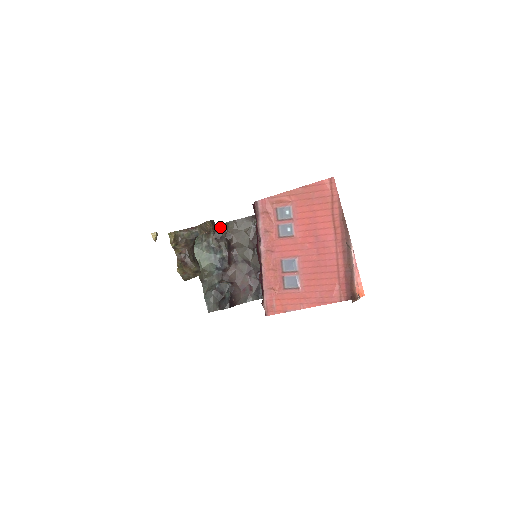
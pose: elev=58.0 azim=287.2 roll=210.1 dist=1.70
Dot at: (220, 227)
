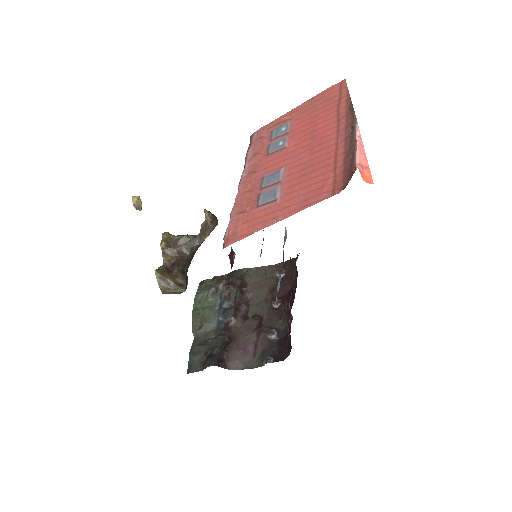
Dot at: (236, 273)
